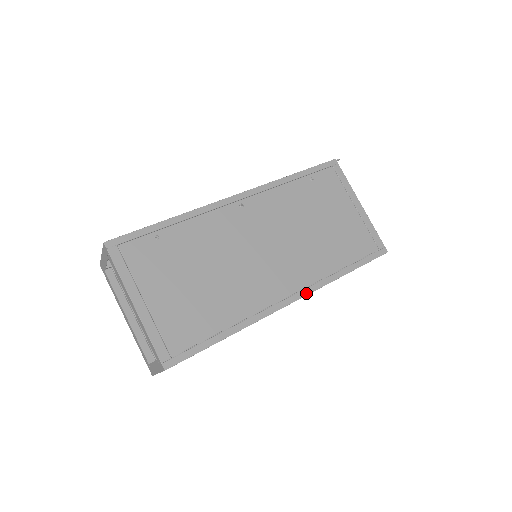
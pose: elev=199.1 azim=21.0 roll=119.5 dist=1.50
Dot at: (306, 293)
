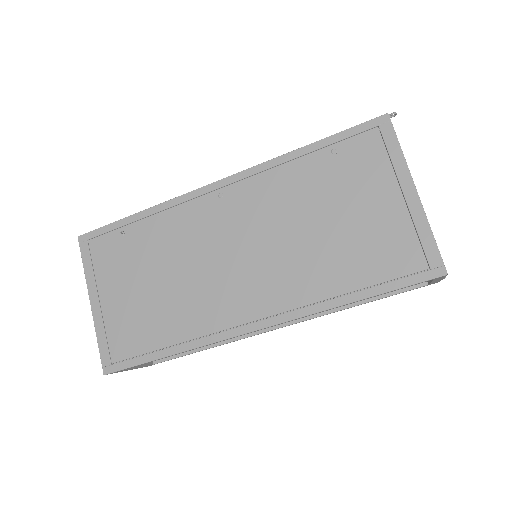
Dot at: (279, 321)
